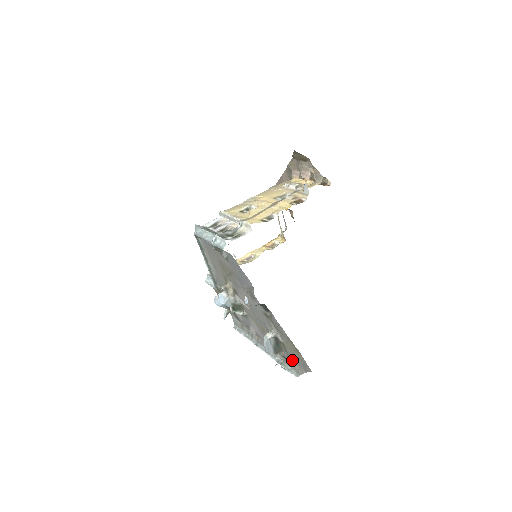
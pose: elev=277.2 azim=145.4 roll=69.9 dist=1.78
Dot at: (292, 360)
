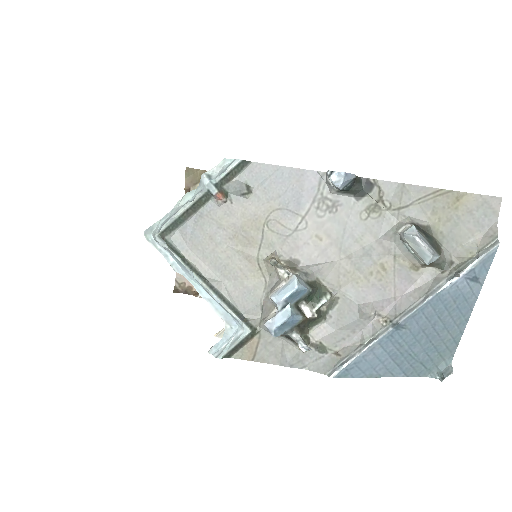
Dot at: (463, 241)
